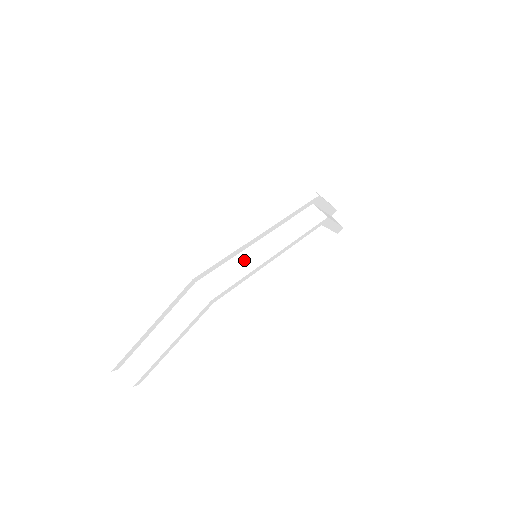
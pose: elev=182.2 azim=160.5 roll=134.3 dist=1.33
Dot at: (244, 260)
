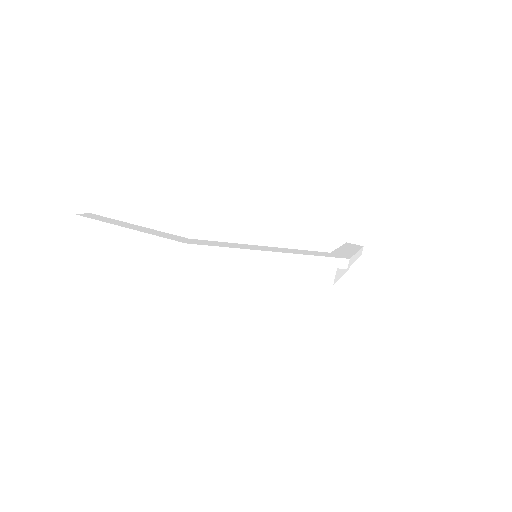
Dot at: (238, 266)
